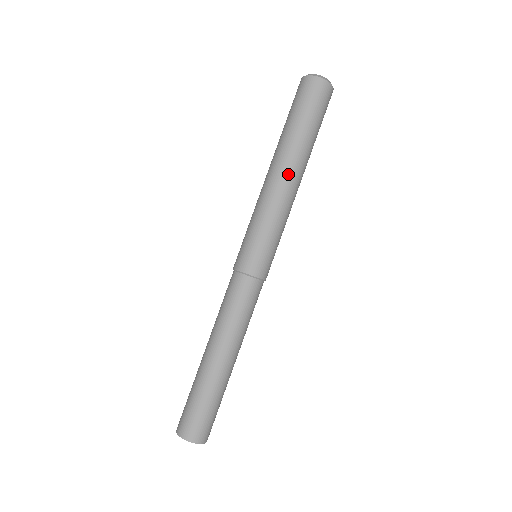
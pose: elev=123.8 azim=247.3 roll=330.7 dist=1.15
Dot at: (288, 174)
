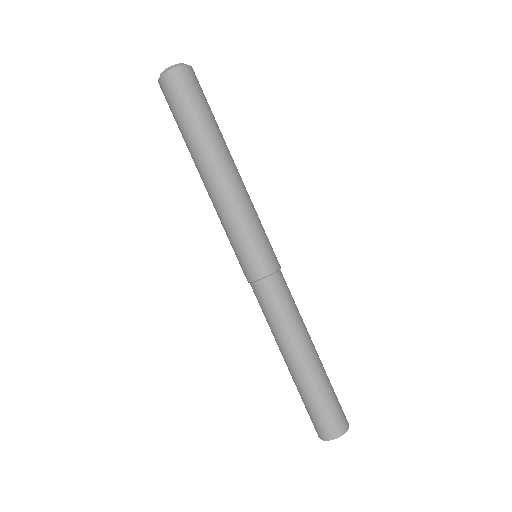
Dot at: (231, 167)
